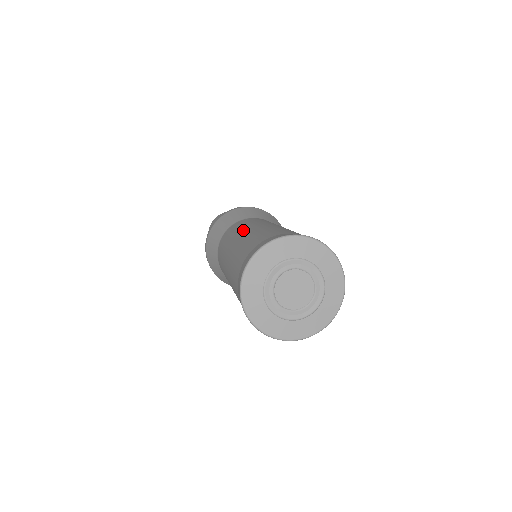
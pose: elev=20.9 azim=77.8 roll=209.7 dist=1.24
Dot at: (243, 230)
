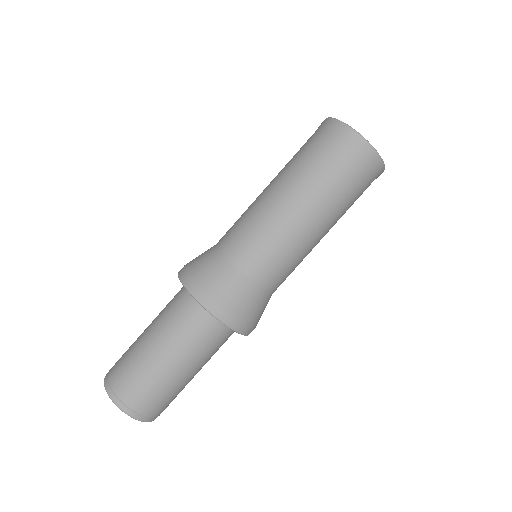
Dot at: occluded
